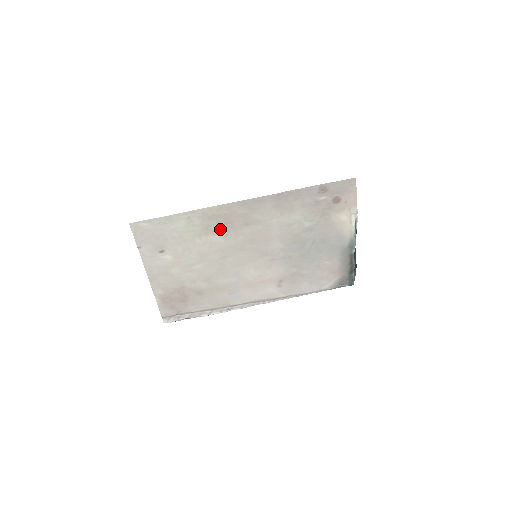
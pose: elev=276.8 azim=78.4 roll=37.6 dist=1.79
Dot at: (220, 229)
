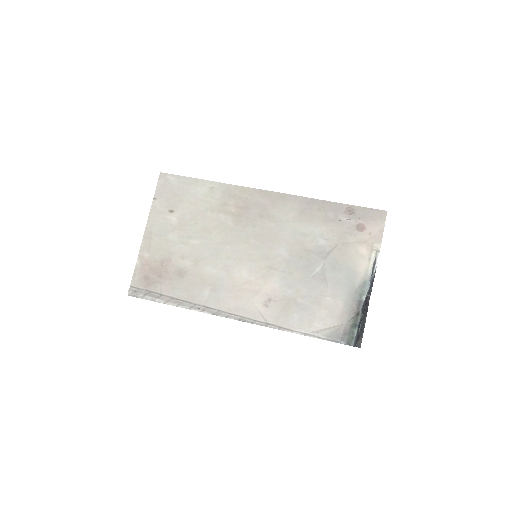
Dot at: (235, 211)
